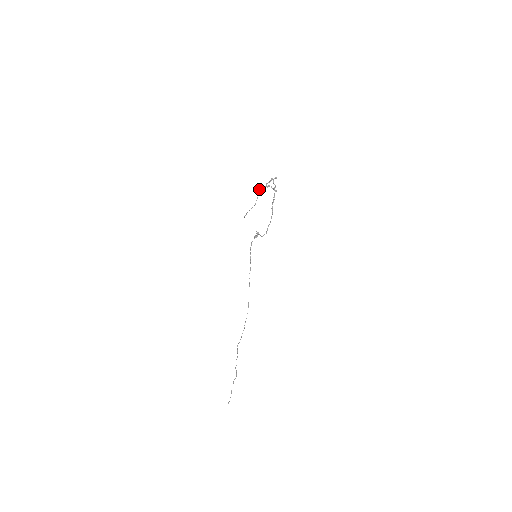
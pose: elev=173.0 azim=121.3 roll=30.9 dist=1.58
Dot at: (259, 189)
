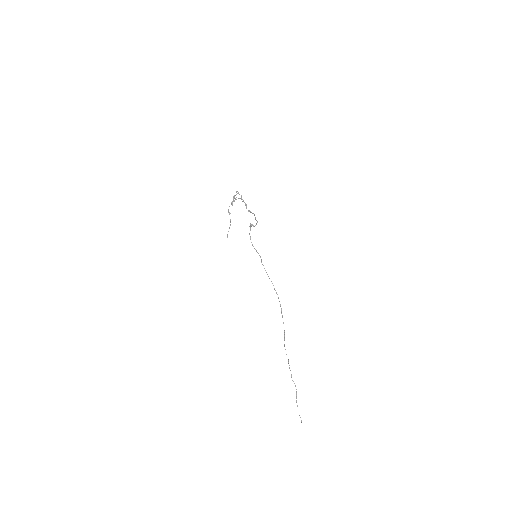
Dot at: (228, 209)
